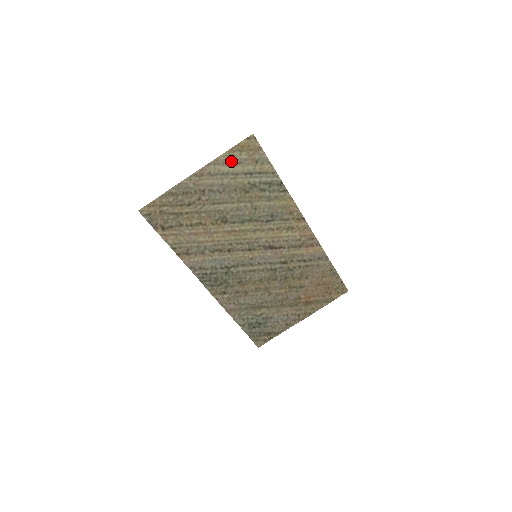
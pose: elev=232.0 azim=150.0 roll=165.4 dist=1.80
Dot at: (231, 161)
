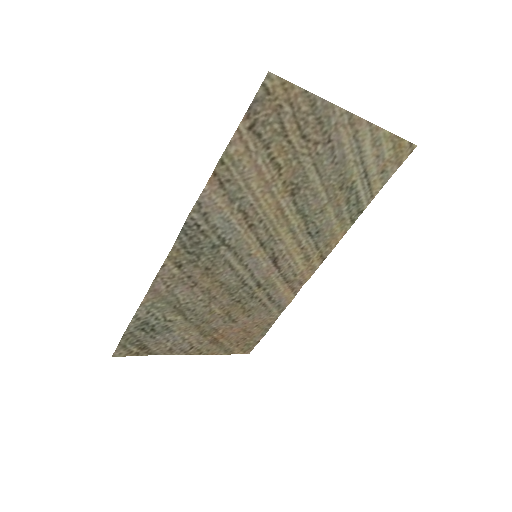
Dot at: (379, 145)
